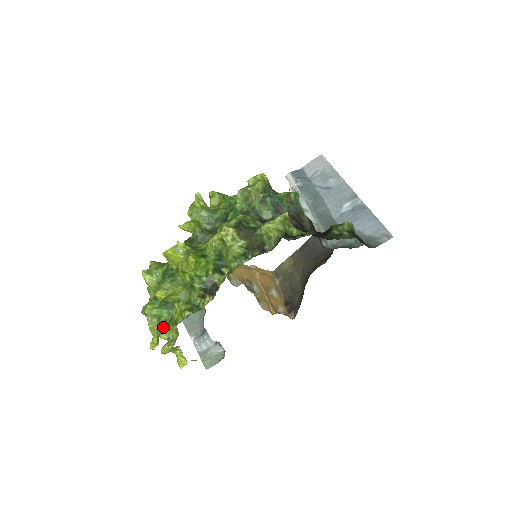
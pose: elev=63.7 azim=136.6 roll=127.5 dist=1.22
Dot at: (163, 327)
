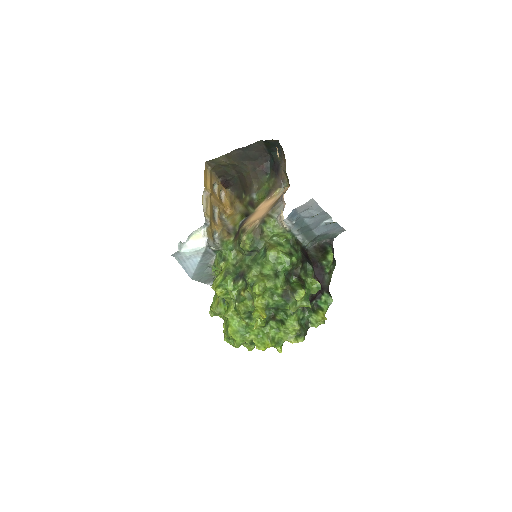
Dot at: occluded
